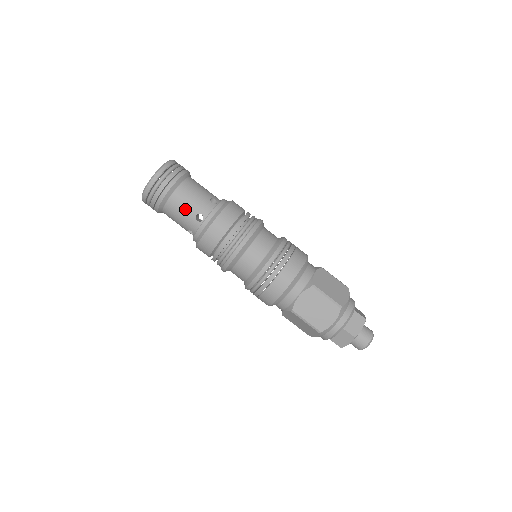
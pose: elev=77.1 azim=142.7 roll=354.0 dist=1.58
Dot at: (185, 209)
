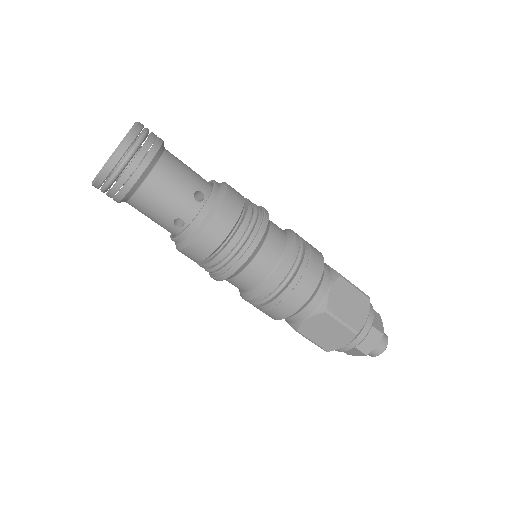
Dot at: (157, 211)
